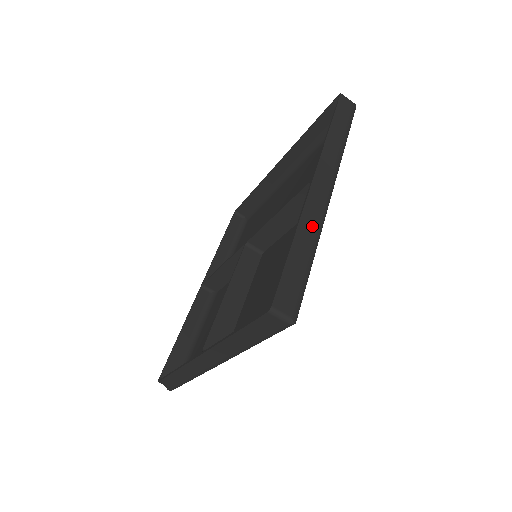
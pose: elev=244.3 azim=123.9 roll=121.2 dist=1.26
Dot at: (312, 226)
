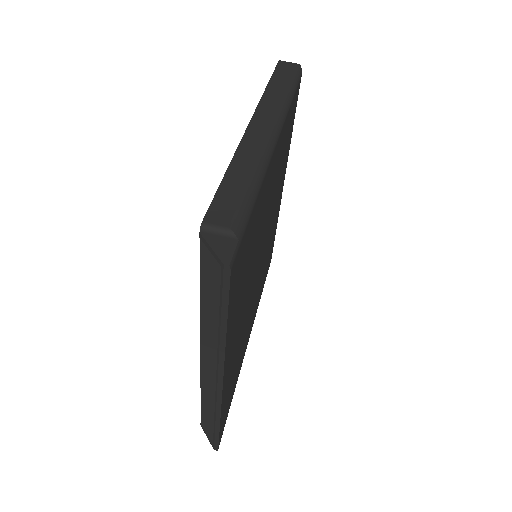
Dot at: occluded
